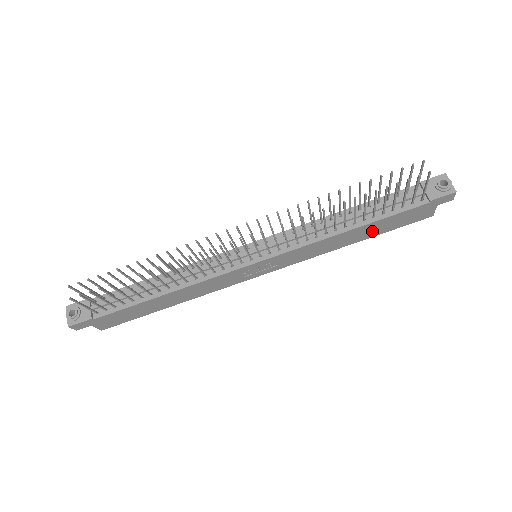
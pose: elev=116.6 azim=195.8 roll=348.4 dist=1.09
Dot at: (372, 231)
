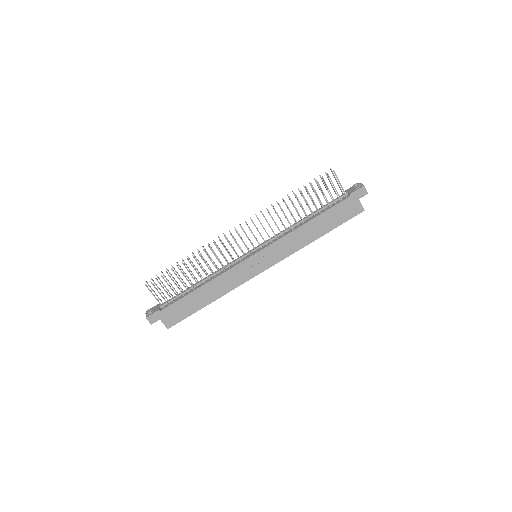
Dot at: (325, 225)
